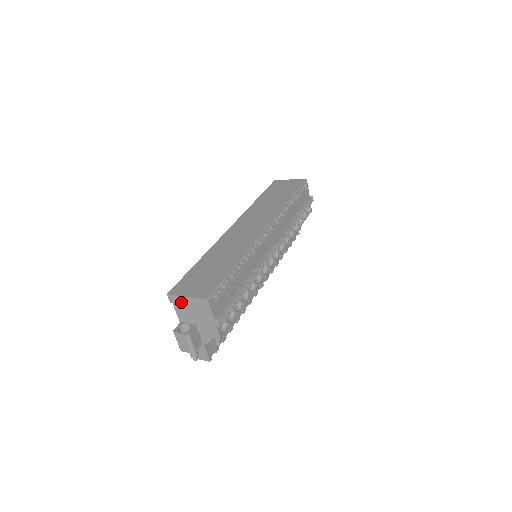
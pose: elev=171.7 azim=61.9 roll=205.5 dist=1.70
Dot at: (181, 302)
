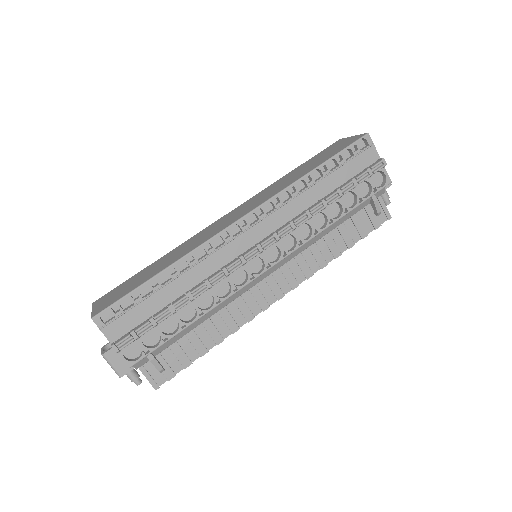
Dot at: occluded
